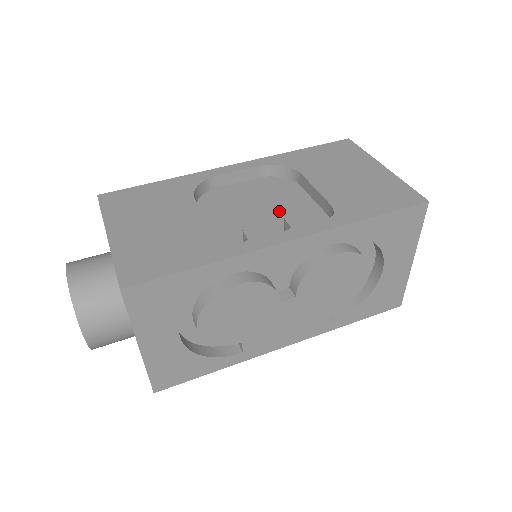
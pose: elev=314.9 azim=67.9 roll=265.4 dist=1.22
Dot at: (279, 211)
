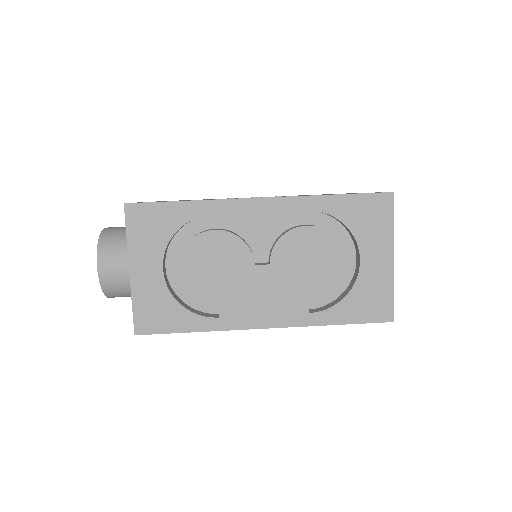
Dot at: occluded
